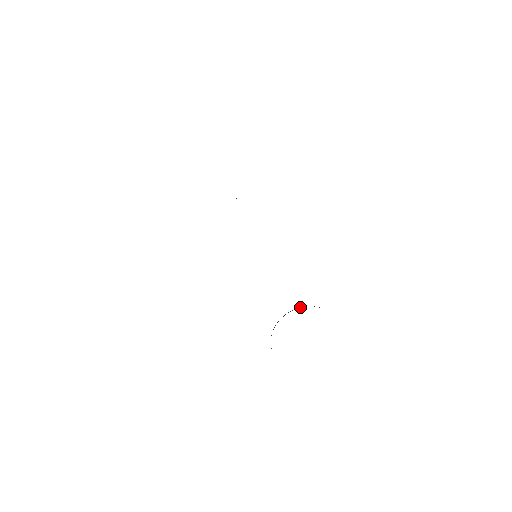
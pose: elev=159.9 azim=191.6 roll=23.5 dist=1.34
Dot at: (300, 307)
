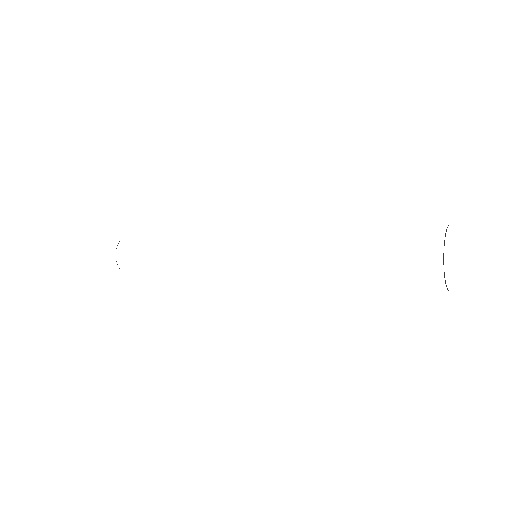
Dot at: (444, 244)
